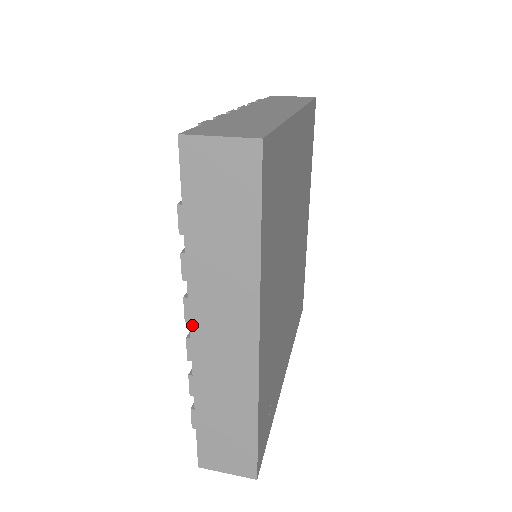
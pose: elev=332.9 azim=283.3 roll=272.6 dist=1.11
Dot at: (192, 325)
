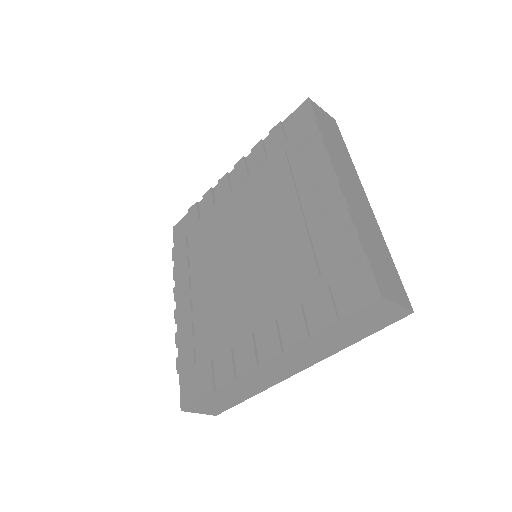
Dot at: (338, 176)
